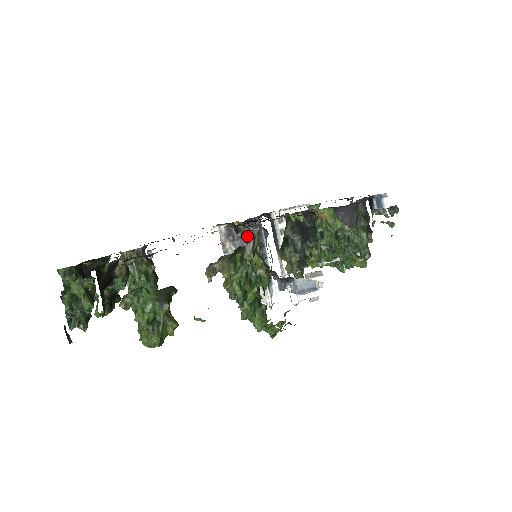
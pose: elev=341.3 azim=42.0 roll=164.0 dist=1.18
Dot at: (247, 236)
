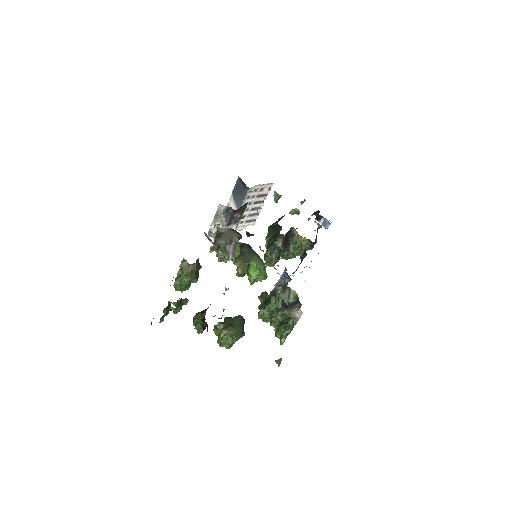
Dot at: (236, 213)
